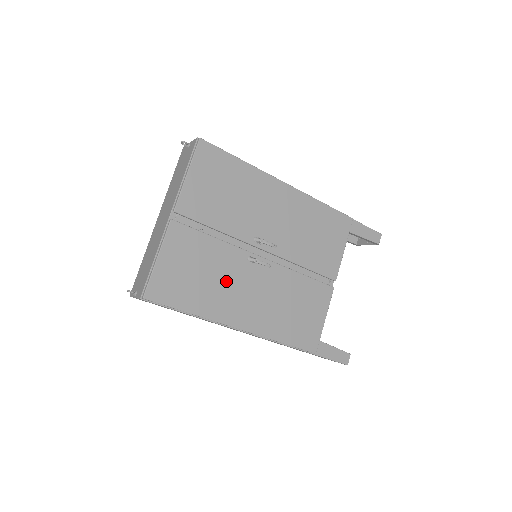
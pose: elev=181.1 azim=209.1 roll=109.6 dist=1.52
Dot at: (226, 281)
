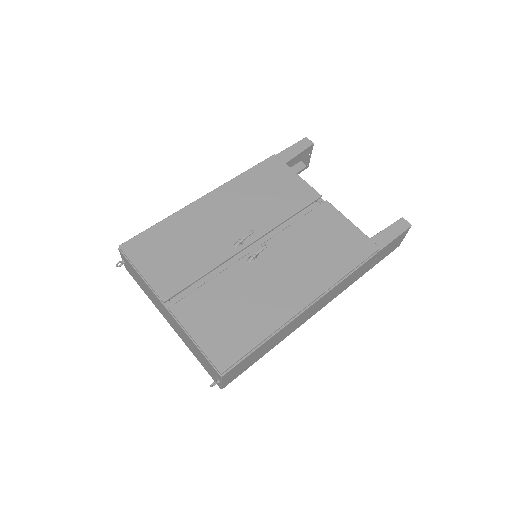
Dot at: (256, 291)
